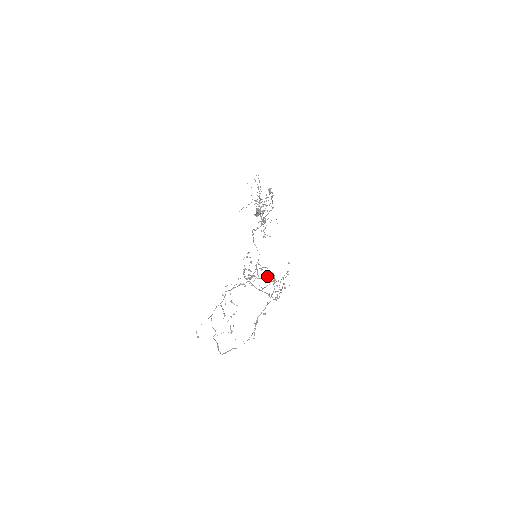
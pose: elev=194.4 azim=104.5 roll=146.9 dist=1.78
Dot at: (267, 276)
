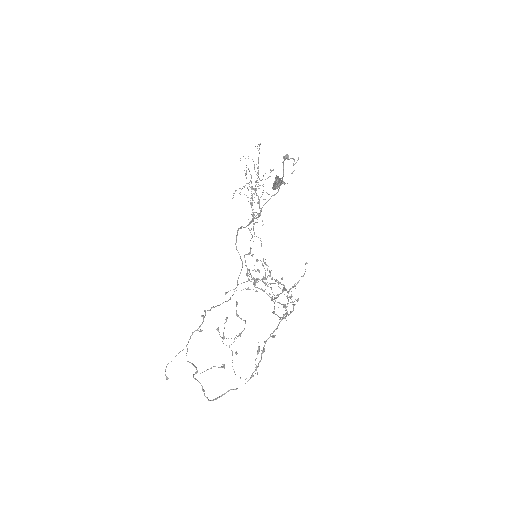
Dot at: occluded
